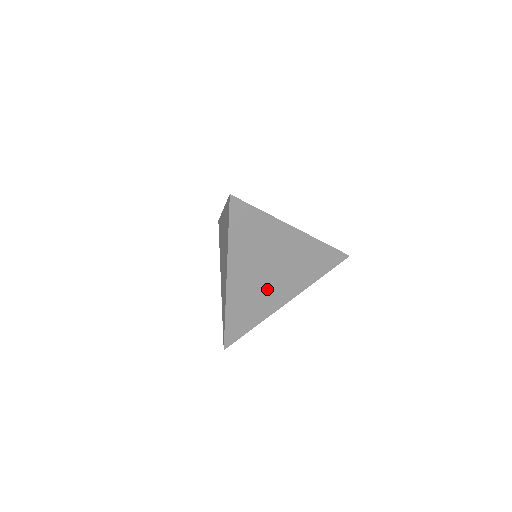
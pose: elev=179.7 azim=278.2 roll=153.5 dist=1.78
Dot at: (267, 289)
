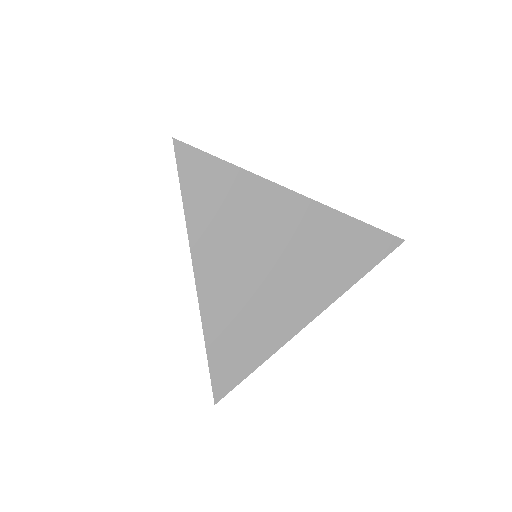
Dot at: (270, 298)
